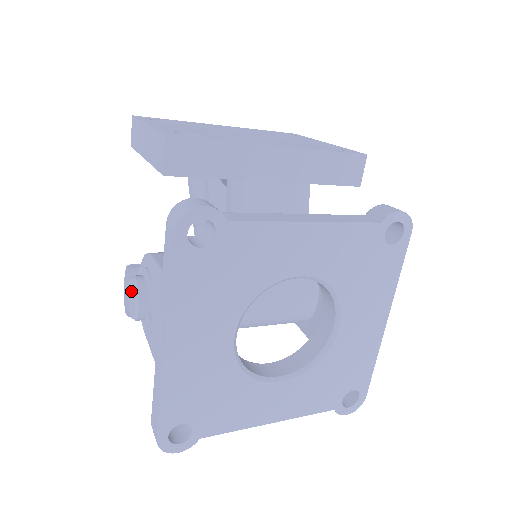
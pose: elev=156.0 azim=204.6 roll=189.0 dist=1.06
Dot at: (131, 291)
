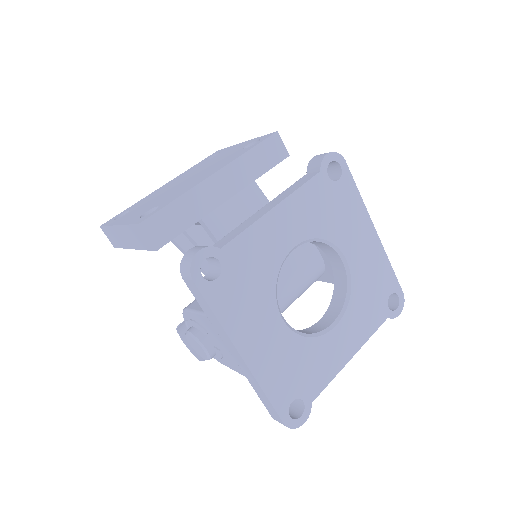
Dot at: (192, 342)
